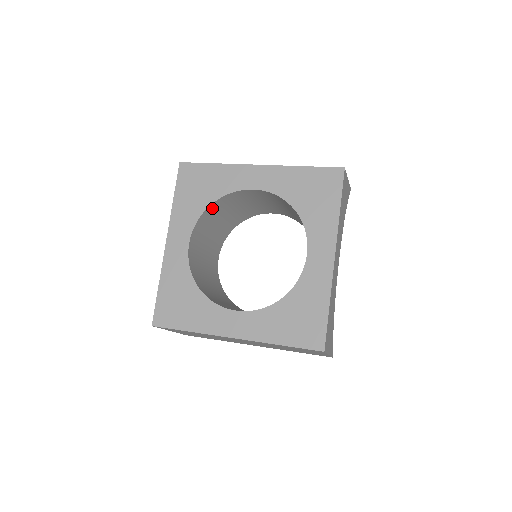
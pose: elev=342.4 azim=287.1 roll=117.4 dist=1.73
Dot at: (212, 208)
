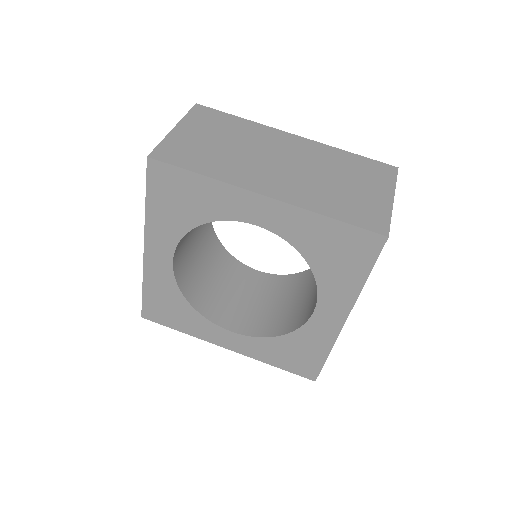
Dot at: occluded
